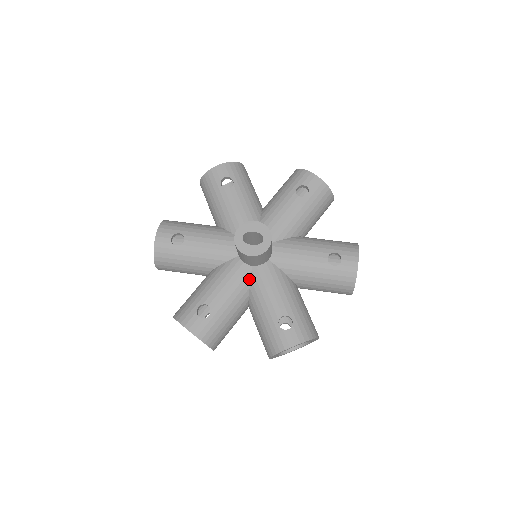
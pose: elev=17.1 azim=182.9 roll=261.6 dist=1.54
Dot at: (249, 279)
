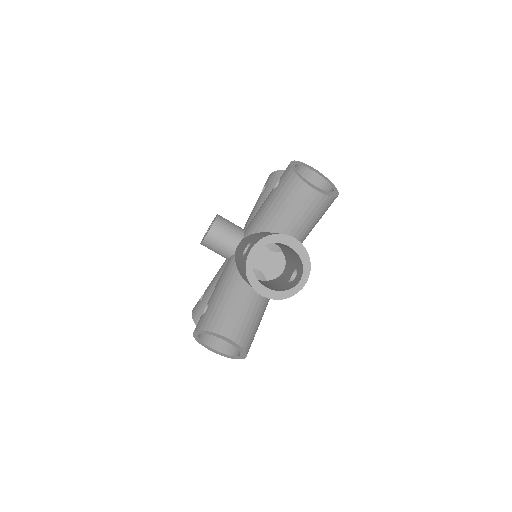
Dot at: (234, 263)
